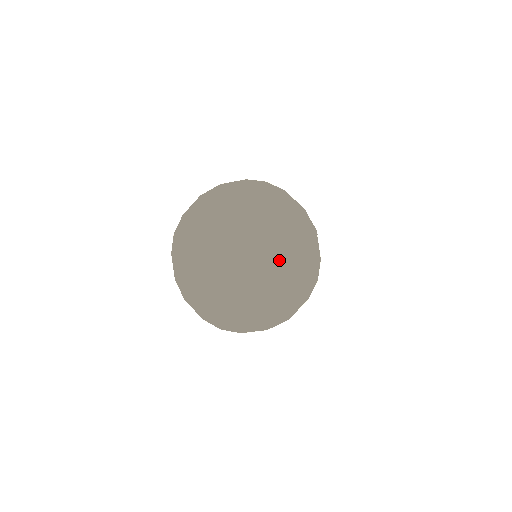
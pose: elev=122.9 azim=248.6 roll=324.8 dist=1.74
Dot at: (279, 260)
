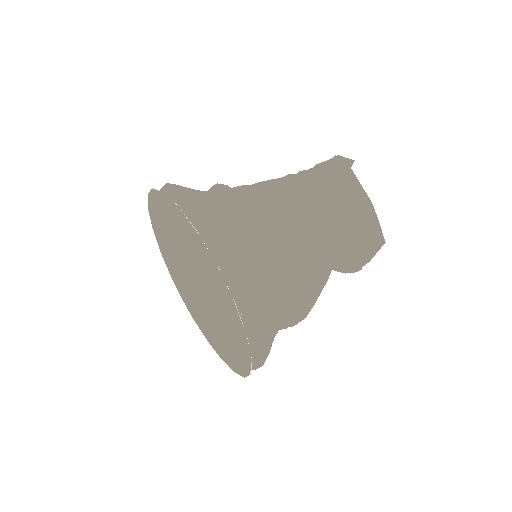
Dot at: (220, 327)
